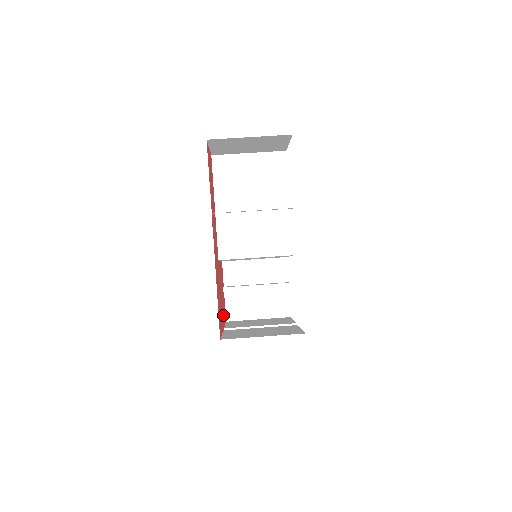
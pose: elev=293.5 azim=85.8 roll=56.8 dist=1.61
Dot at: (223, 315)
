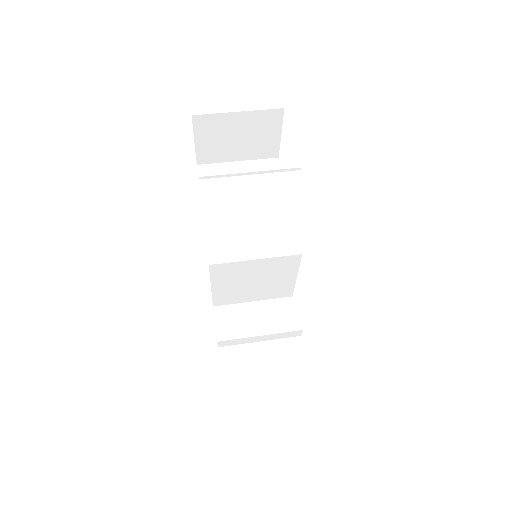
Dot at: occluded
